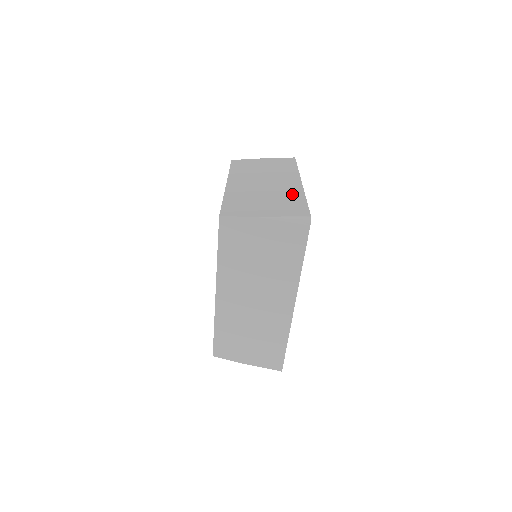
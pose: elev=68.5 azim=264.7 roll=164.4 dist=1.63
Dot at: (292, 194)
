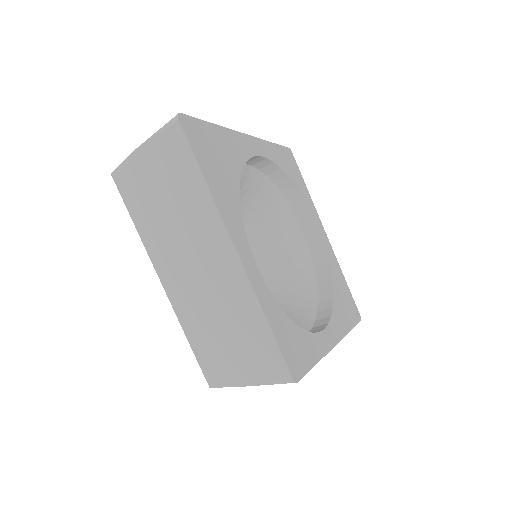
Dot at: occluded
